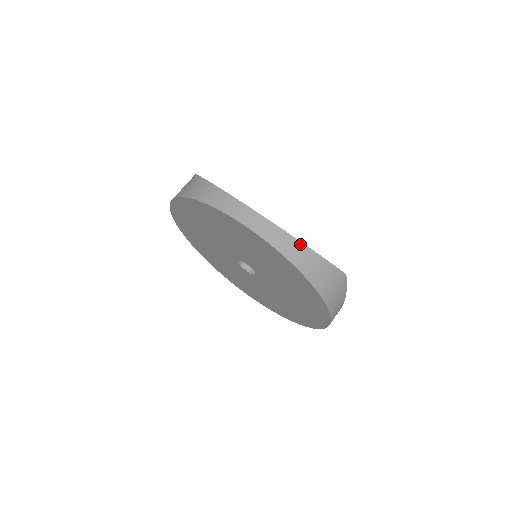
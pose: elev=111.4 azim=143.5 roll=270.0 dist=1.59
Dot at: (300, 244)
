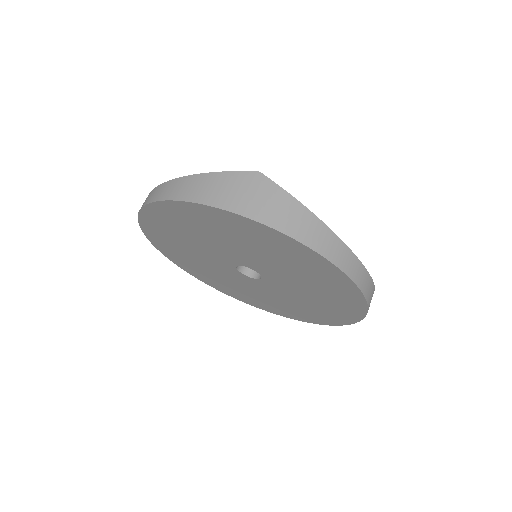
Dot at: occluded
